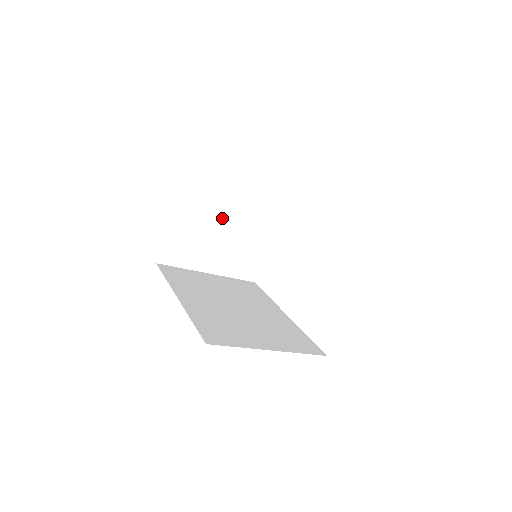
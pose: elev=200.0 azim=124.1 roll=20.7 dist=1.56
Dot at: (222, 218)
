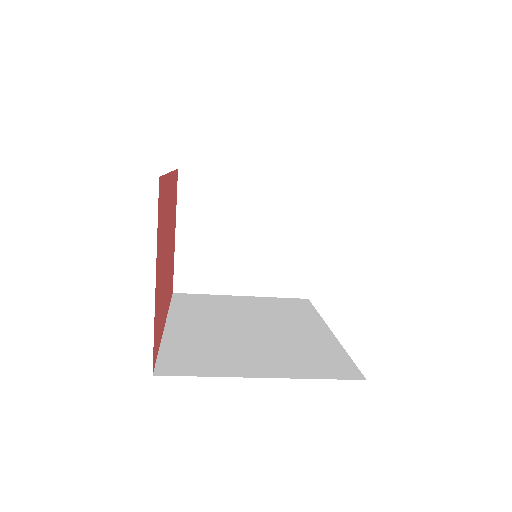
Dot at: (238, 225)
